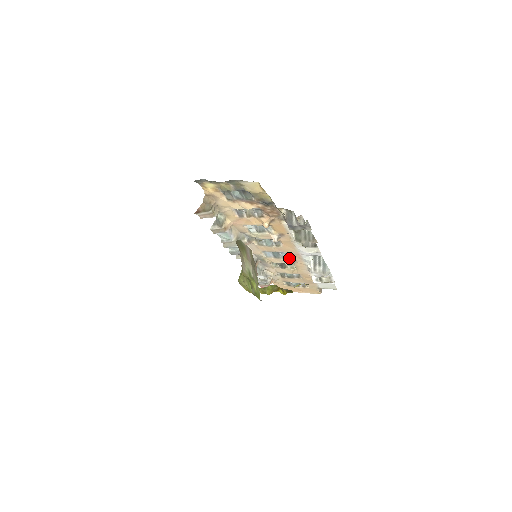
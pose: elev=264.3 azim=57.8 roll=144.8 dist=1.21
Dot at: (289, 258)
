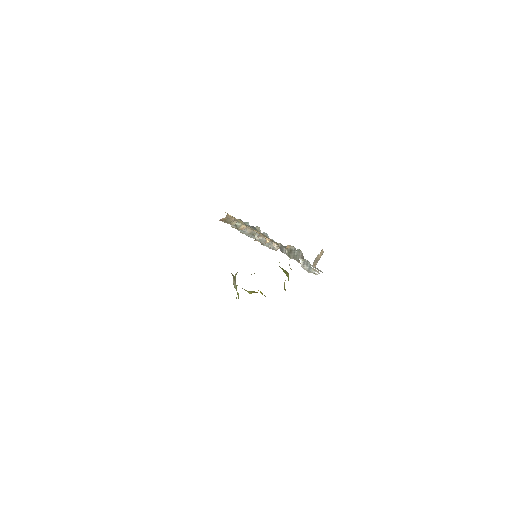
Dot at: occluded
